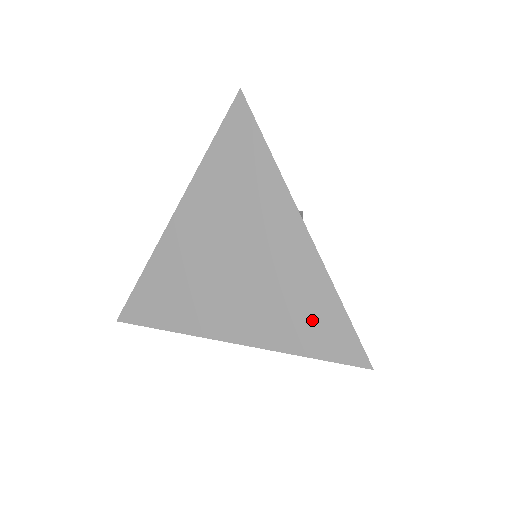
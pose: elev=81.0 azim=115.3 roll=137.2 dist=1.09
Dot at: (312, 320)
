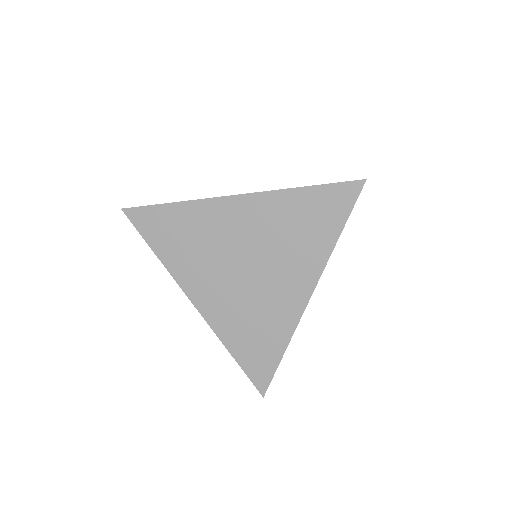
Dot at: (258, 344)
